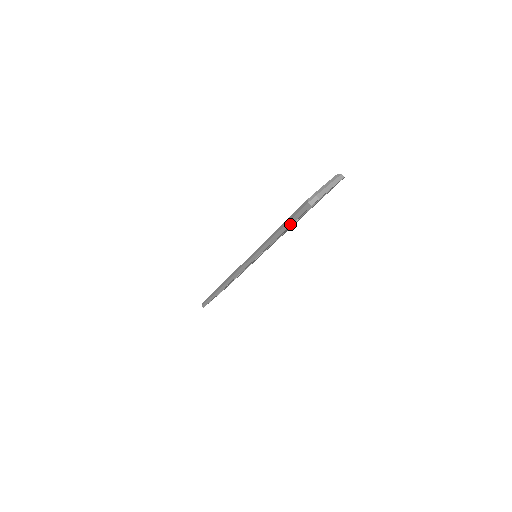
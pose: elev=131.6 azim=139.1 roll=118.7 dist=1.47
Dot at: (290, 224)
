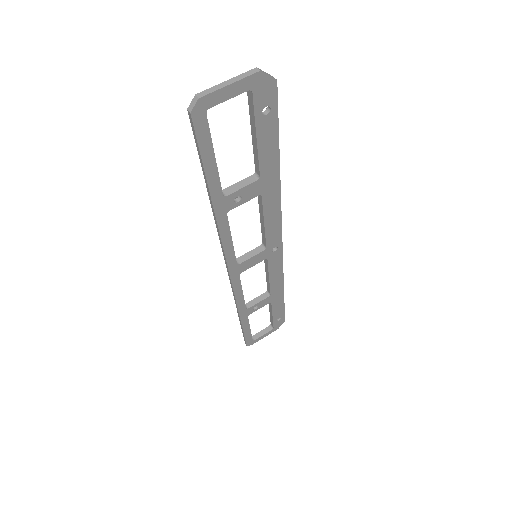
Dot at: (202, 163)
